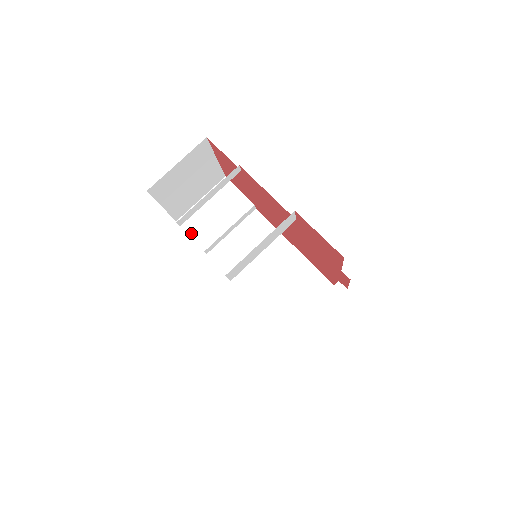
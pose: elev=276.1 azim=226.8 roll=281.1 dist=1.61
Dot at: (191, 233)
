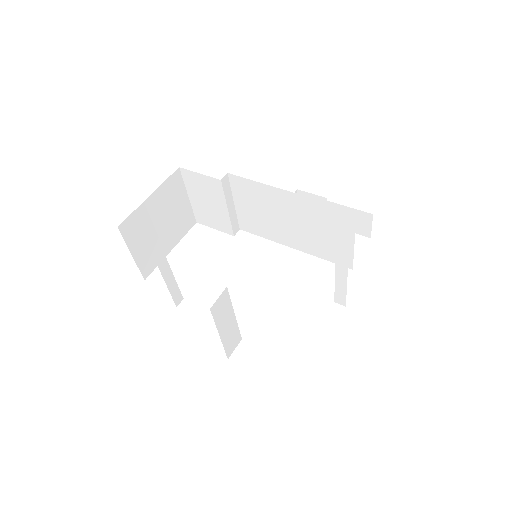
Dot at: (213, 227)
